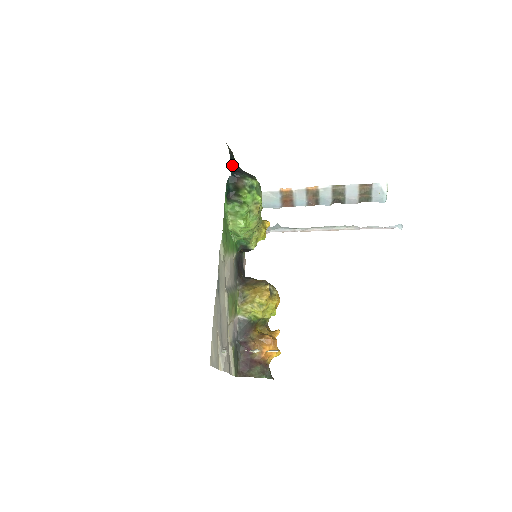
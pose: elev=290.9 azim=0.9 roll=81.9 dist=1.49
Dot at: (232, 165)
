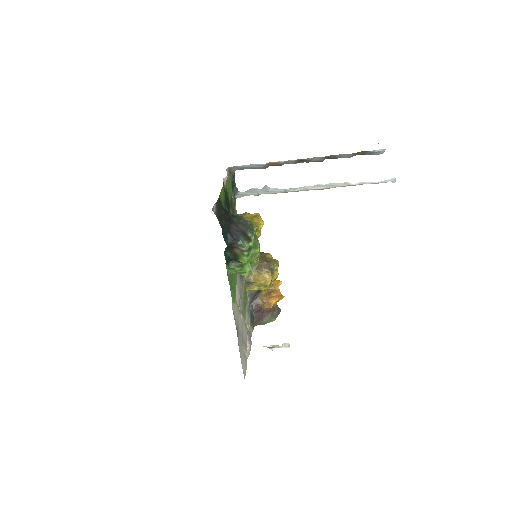
Dot at: (225, 233)
